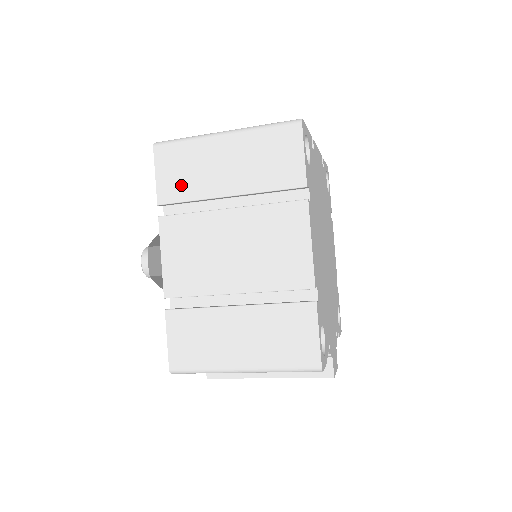
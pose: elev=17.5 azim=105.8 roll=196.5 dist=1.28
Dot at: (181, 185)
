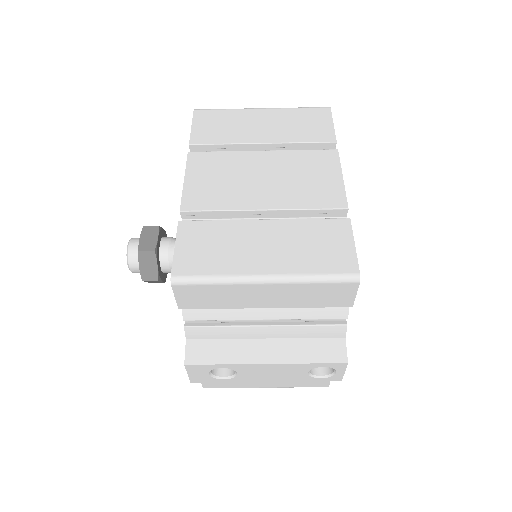
Dot at: (216, 133)
